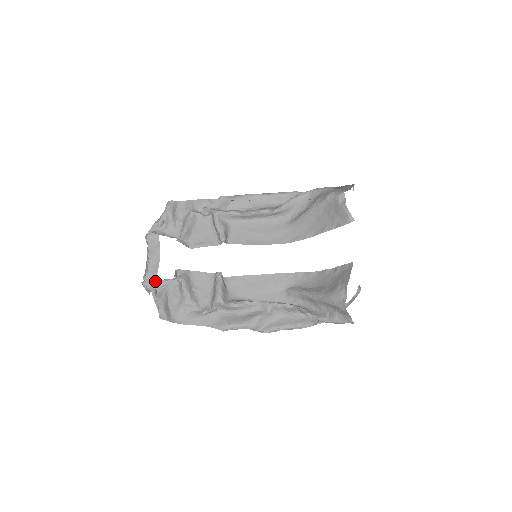
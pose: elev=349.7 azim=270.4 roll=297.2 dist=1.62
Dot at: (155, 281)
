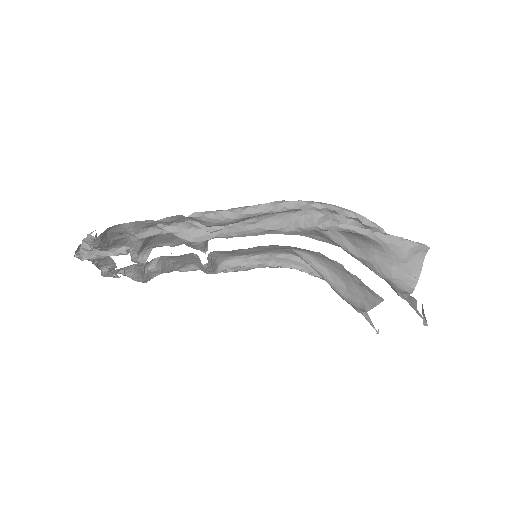
Dot at: occluded
